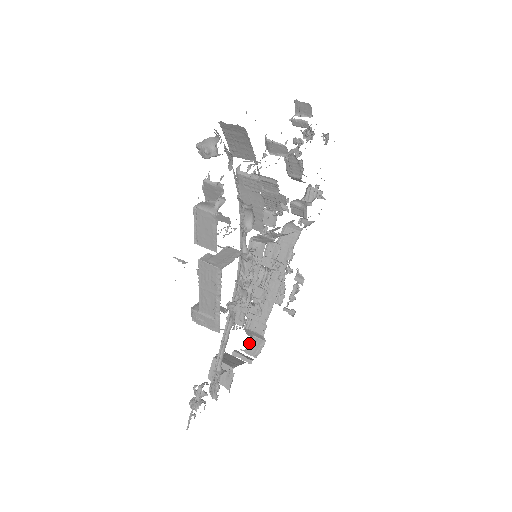
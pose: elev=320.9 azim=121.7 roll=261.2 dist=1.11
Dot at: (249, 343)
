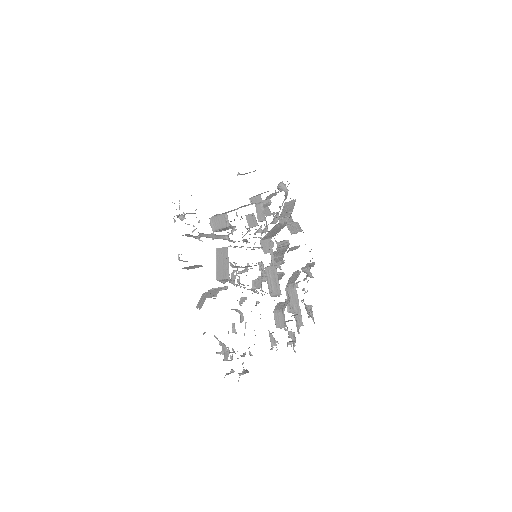
Dot at: occluded
